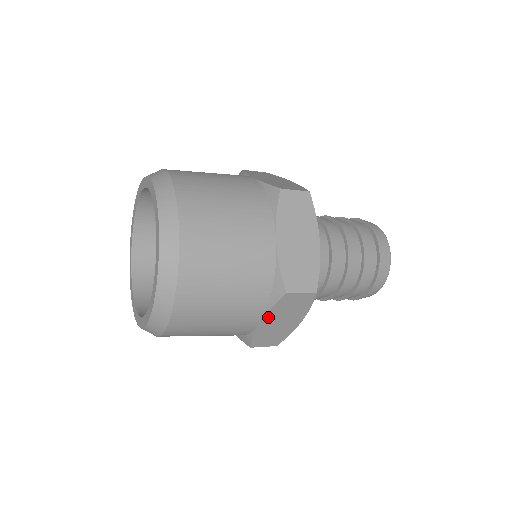
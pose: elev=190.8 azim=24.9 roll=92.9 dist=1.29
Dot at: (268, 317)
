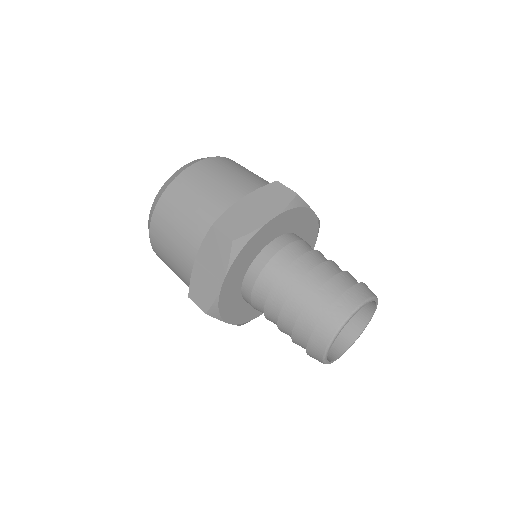
Dot at: (201, 254)
